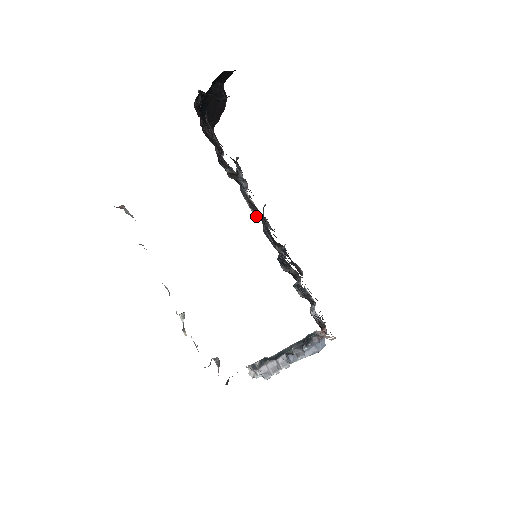
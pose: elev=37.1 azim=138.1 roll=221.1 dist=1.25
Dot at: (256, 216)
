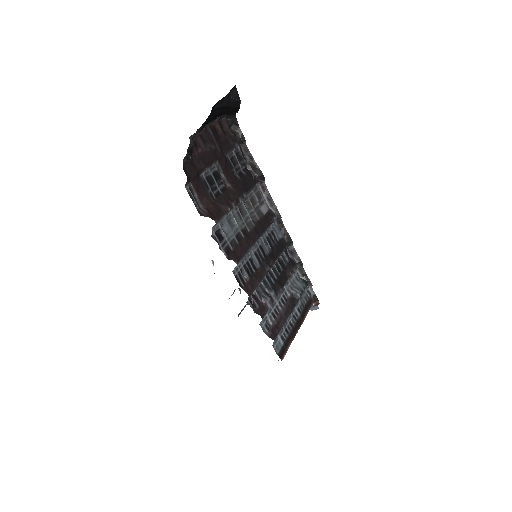
Dot at: (270, 207)
